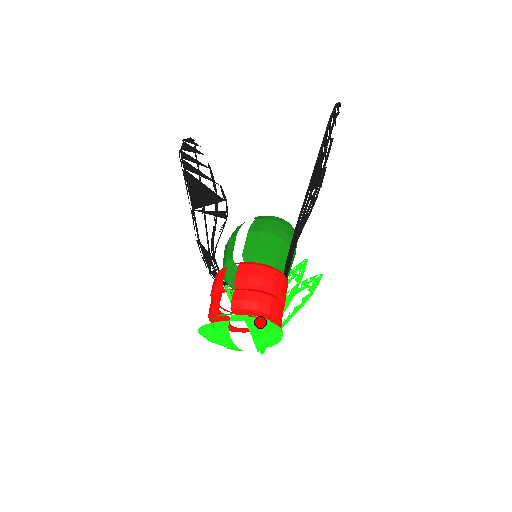
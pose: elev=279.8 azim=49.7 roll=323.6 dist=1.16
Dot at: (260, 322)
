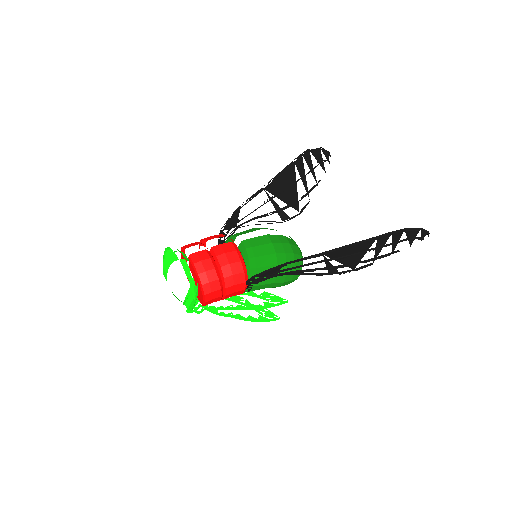
Dot at: (189, 281)
